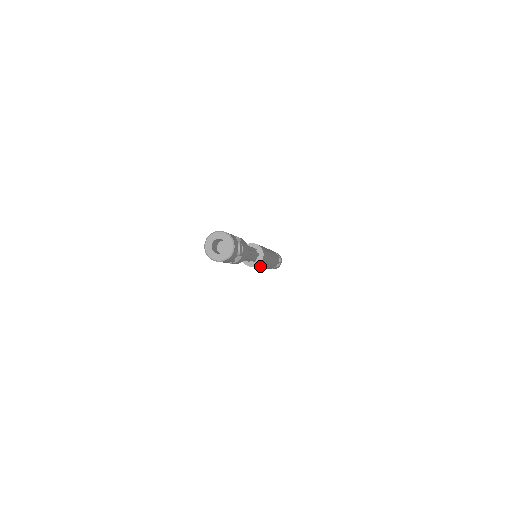
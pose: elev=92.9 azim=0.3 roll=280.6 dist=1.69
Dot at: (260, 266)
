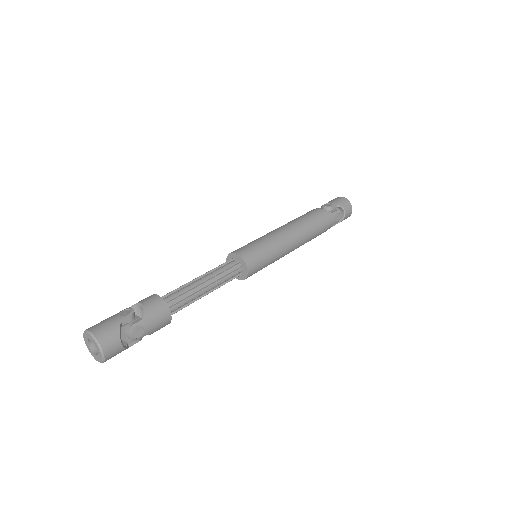
Dot at: occluded
